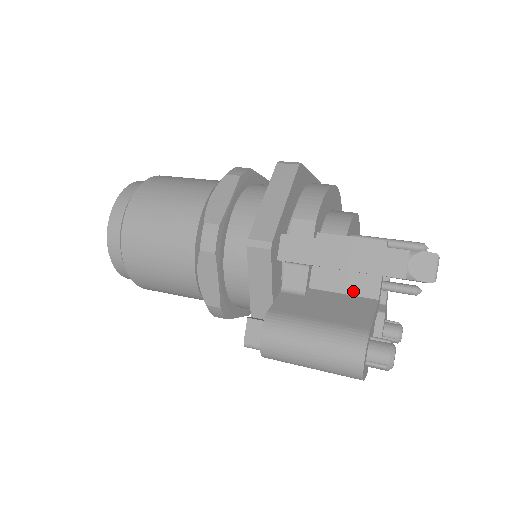
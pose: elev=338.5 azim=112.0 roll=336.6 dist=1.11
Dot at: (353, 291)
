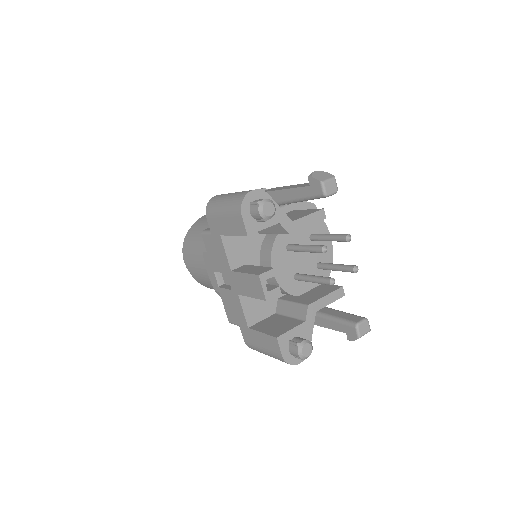
Dot at: occluded
